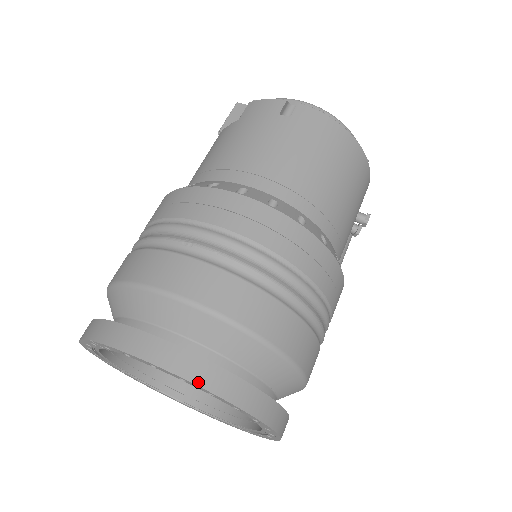
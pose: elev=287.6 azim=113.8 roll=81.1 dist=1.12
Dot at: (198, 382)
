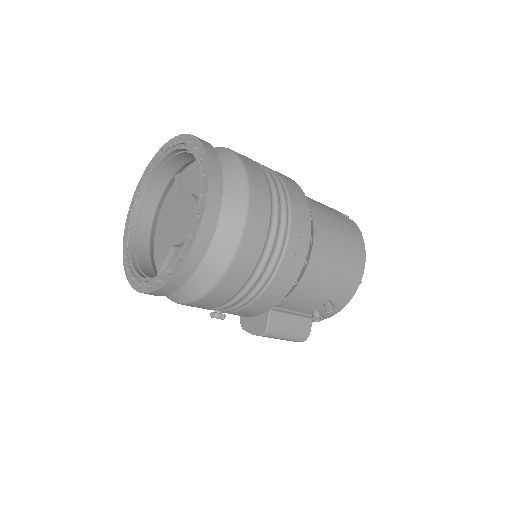
Dot at: (209, 161)
